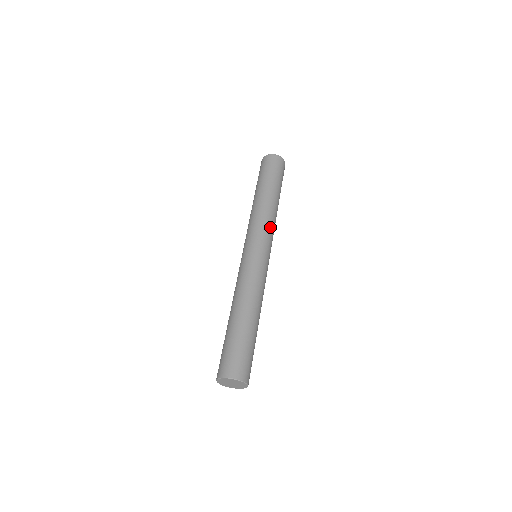
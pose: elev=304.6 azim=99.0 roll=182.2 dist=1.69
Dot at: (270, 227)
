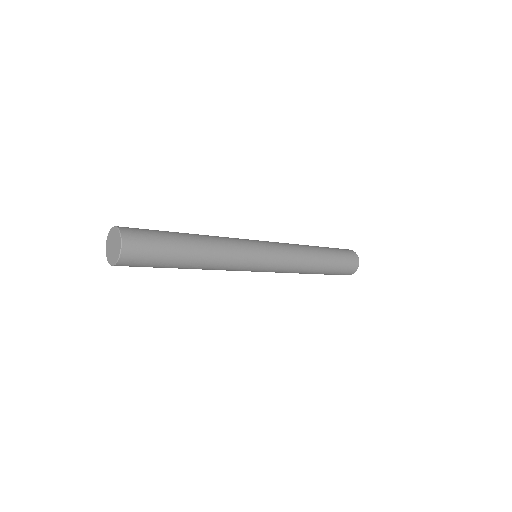
Dot at: (290, 249)
